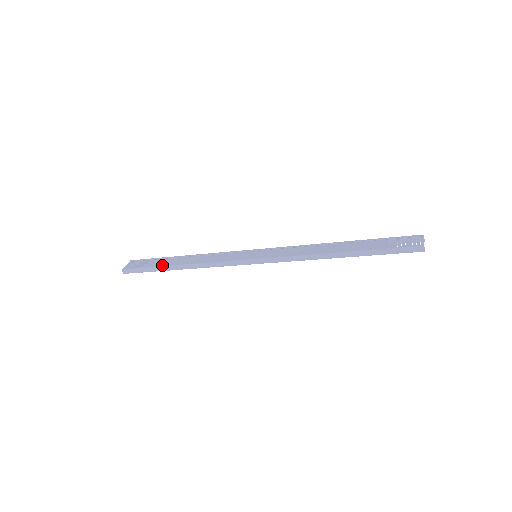
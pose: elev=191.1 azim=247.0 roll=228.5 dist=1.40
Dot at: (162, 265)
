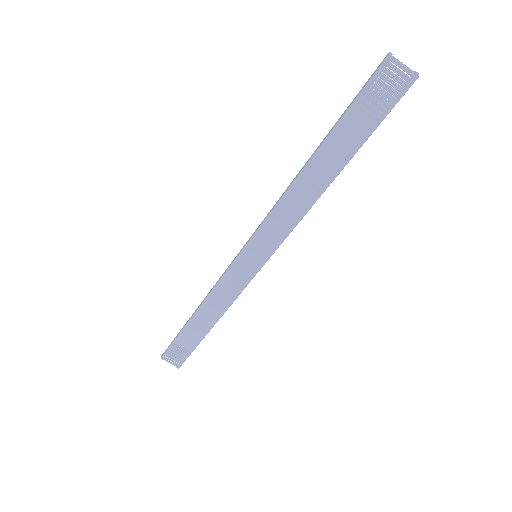
Dot at: occluded
